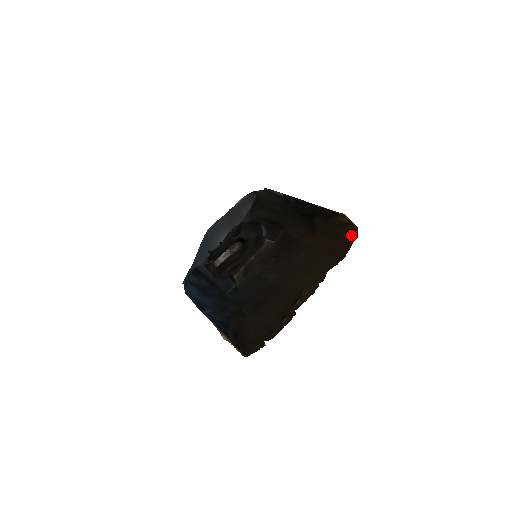
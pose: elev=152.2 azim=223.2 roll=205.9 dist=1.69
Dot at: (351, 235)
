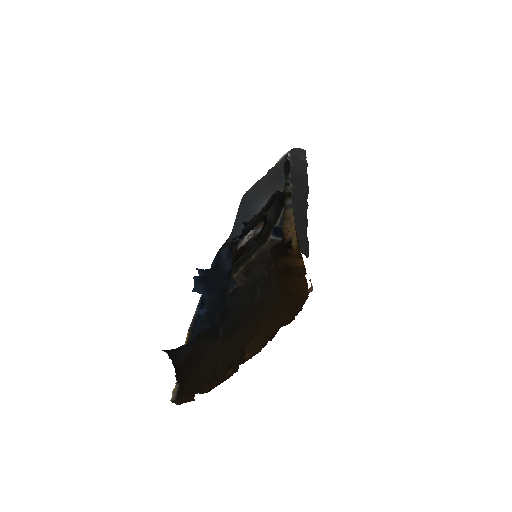
Dot at: (299, 292)
